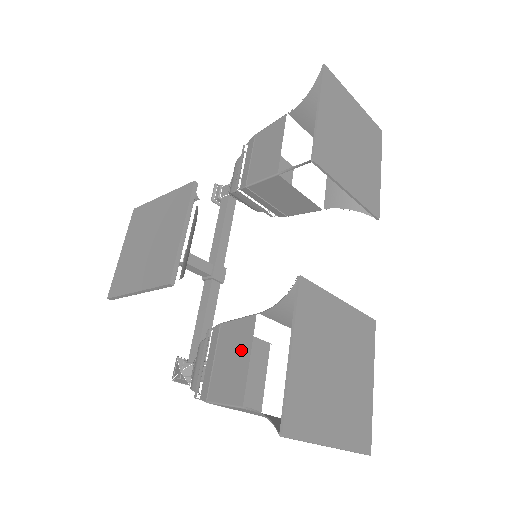
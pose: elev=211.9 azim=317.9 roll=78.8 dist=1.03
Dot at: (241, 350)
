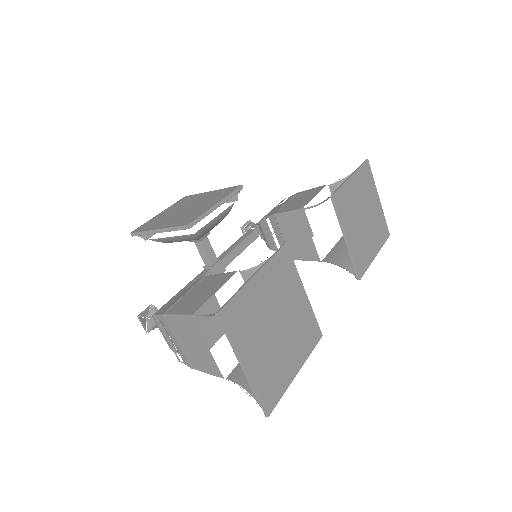
Dot at: (212, 287)
